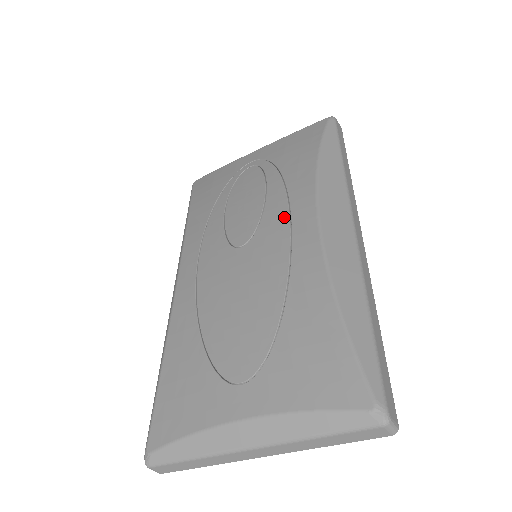
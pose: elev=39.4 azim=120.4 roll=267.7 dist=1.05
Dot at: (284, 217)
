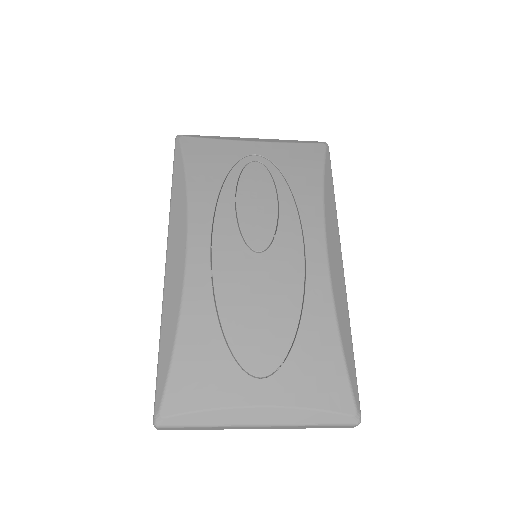
Dot at: (299, 240)
